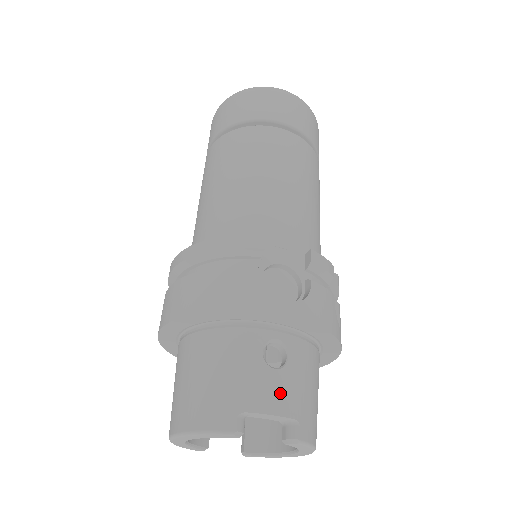
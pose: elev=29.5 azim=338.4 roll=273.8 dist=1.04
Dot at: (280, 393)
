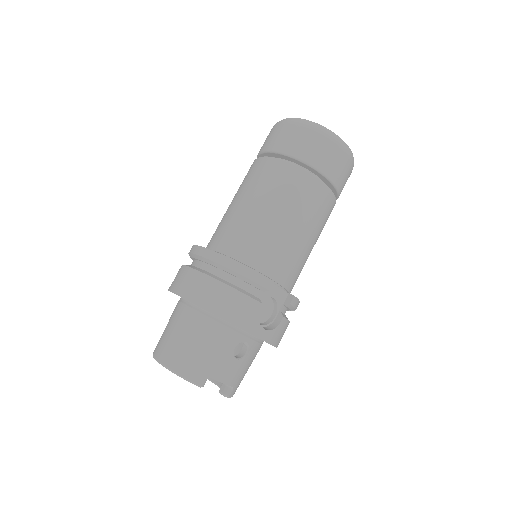
Dot at: (233, 373)
